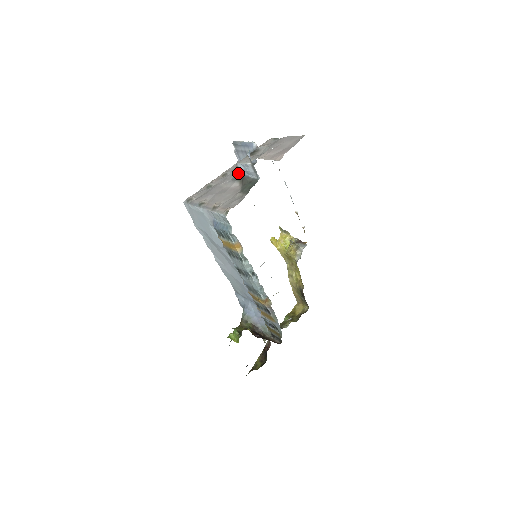
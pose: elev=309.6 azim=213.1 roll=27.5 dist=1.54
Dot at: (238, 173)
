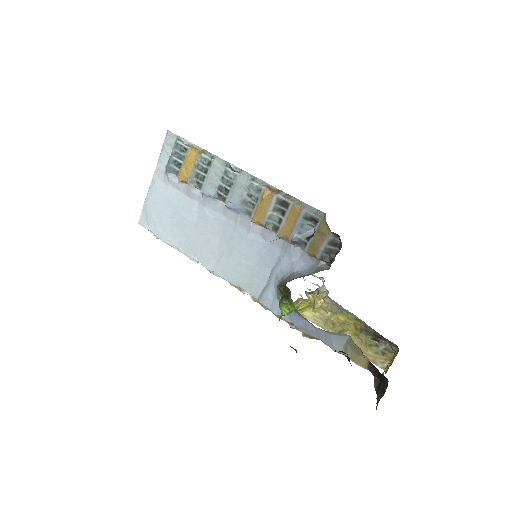
Dot at: occluded
